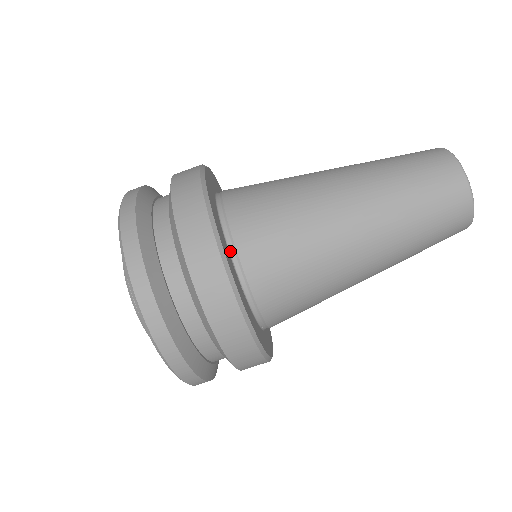
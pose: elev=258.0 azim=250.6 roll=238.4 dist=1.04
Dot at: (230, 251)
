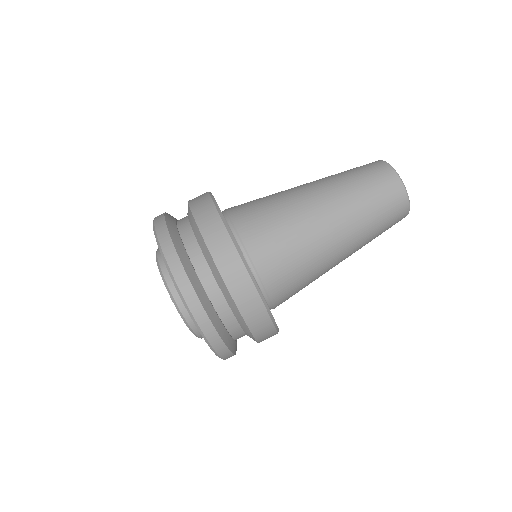
Dot at: occluded
